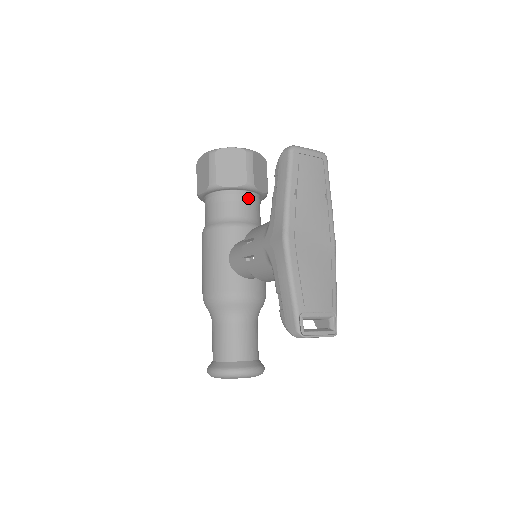
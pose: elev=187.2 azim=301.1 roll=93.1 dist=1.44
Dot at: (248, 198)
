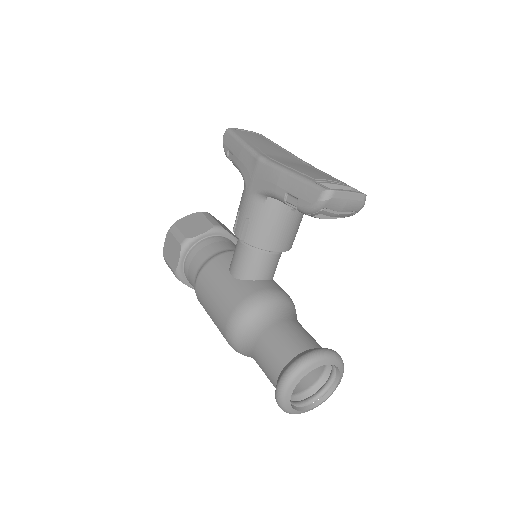
Dot at: (223, 239)
